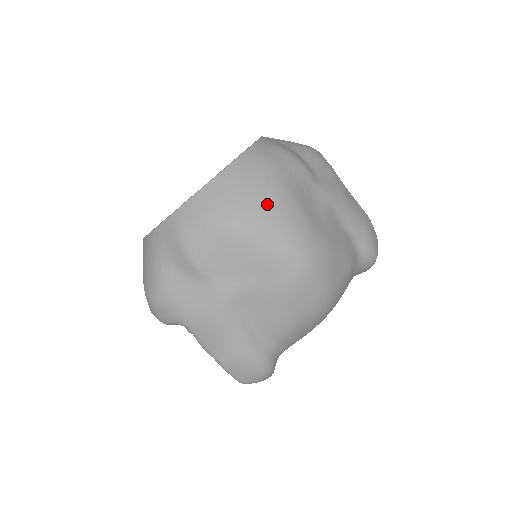
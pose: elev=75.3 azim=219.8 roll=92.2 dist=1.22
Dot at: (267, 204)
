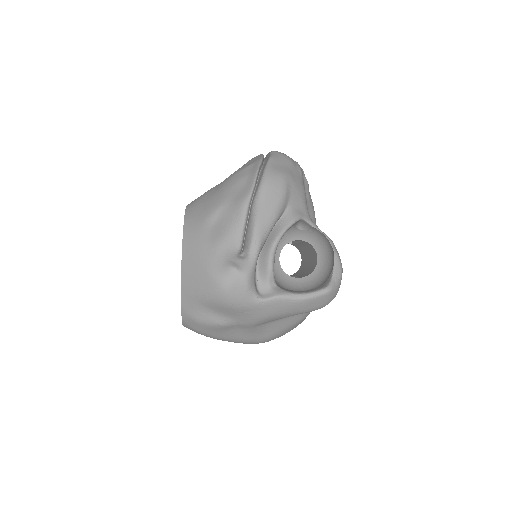
Dot at: occluded
